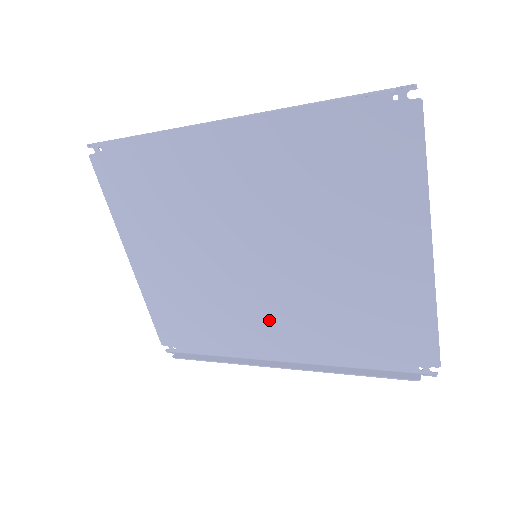
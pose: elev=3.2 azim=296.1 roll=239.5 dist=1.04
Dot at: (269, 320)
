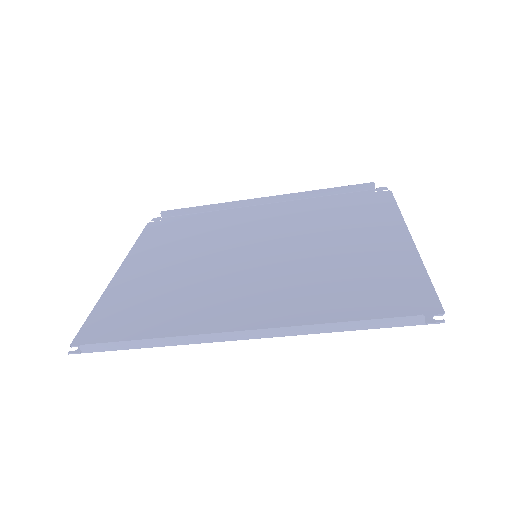
Dot at: (245, 299)
